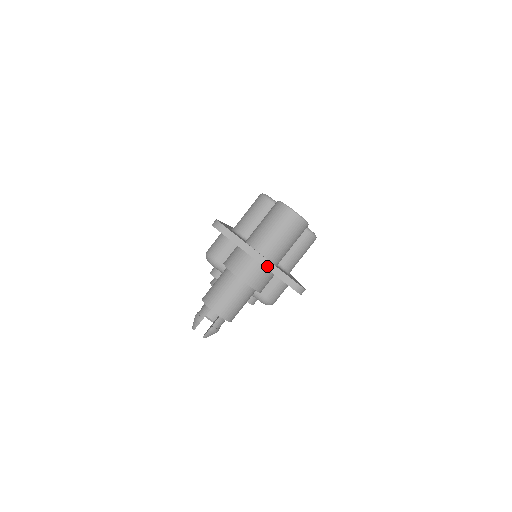
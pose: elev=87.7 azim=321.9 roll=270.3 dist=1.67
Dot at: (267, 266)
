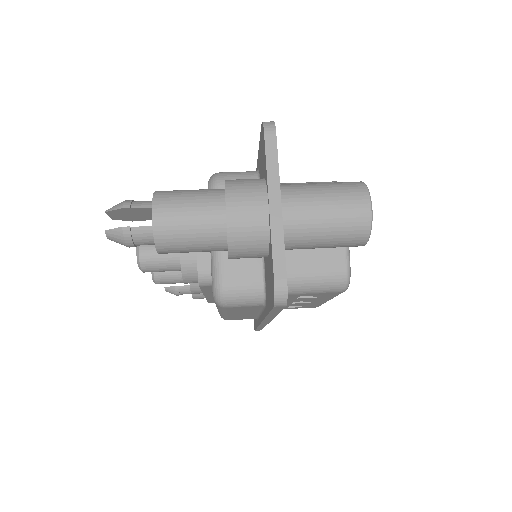
Dot at: (274, 223)
